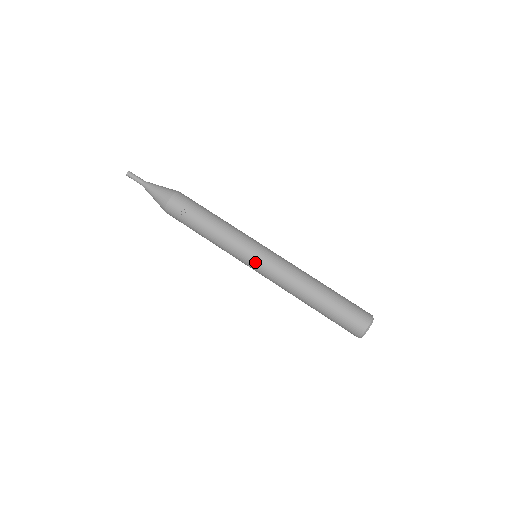
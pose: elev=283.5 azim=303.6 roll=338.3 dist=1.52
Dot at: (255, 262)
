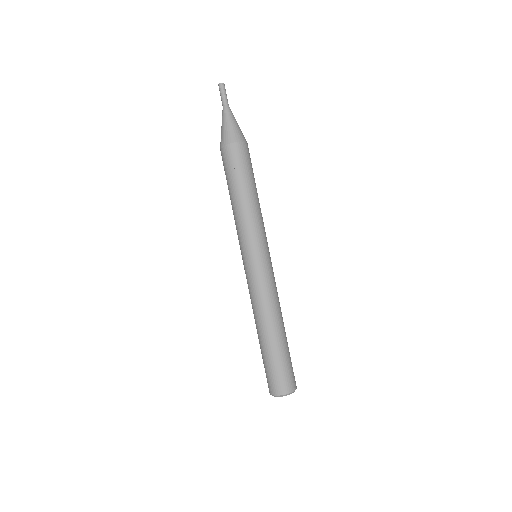
Dot at: (252, 261)
